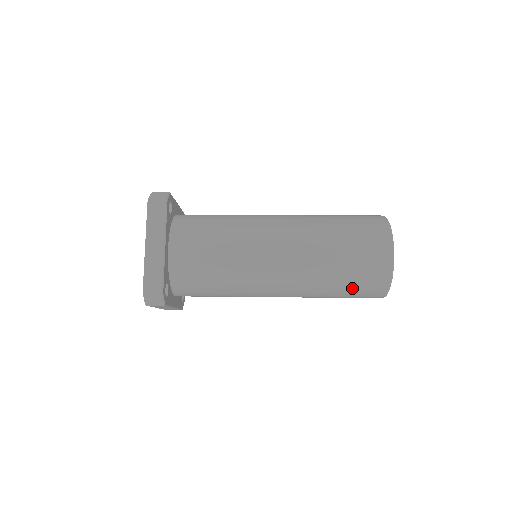
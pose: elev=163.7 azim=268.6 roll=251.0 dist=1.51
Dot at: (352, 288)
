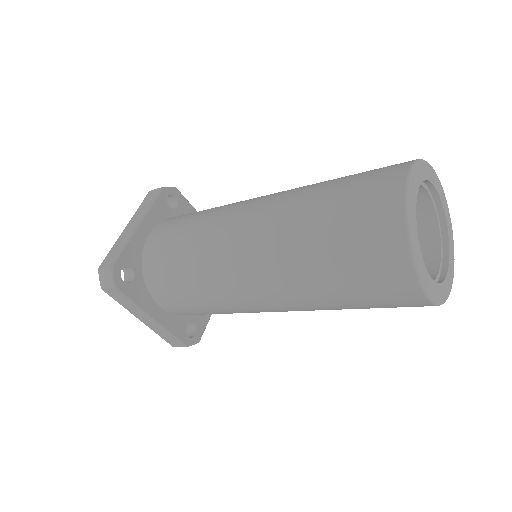
Dot at: (346, 259)
